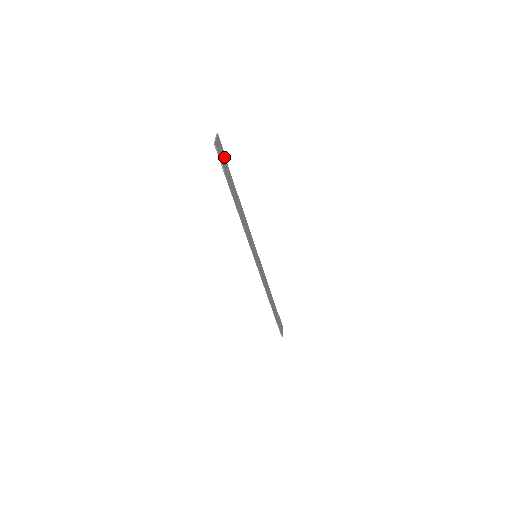
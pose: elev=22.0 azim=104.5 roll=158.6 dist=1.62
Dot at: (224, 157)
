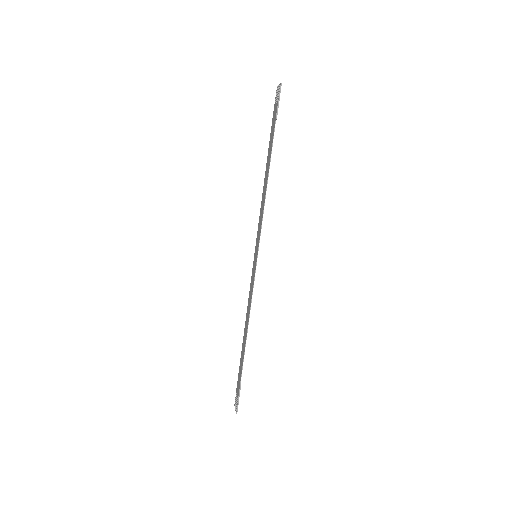
Dot at: occluded
